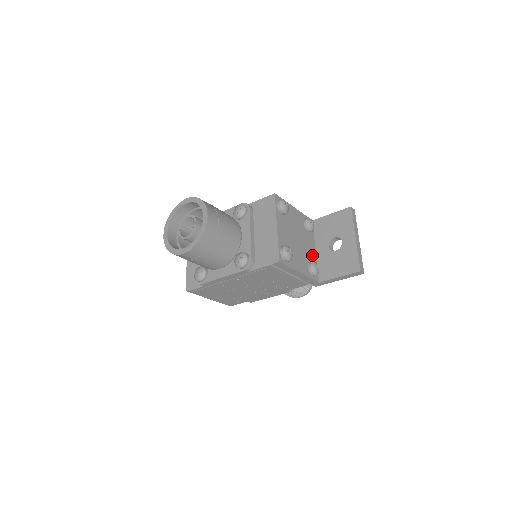
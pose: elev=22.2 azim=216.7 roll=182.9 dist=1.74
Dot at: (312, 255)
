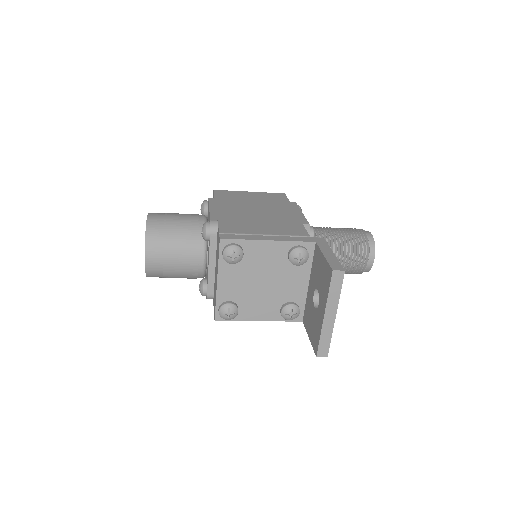
Dot at: (297, 292)
